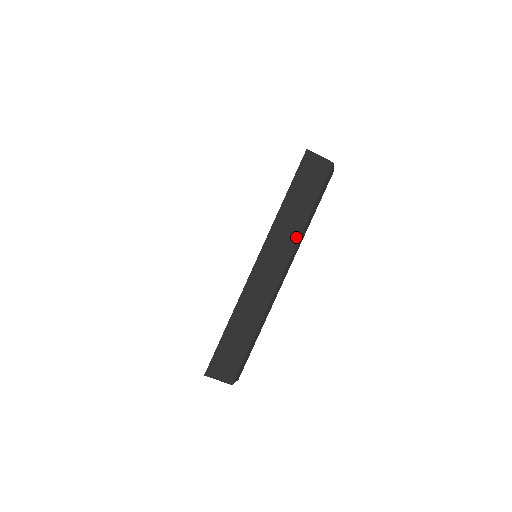
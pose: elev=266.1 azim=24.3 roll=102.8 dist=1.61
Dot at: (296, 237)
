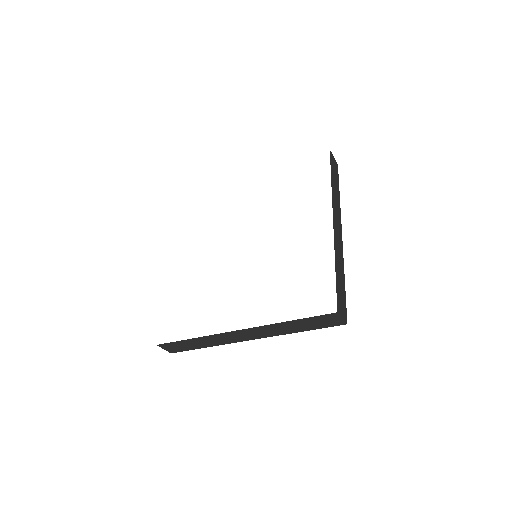
Dot at: (339, 207)
